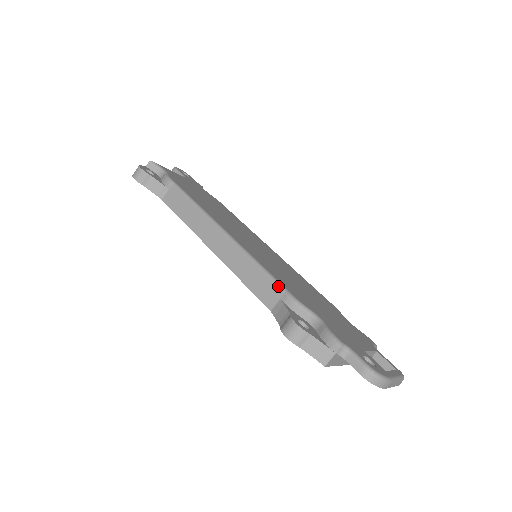
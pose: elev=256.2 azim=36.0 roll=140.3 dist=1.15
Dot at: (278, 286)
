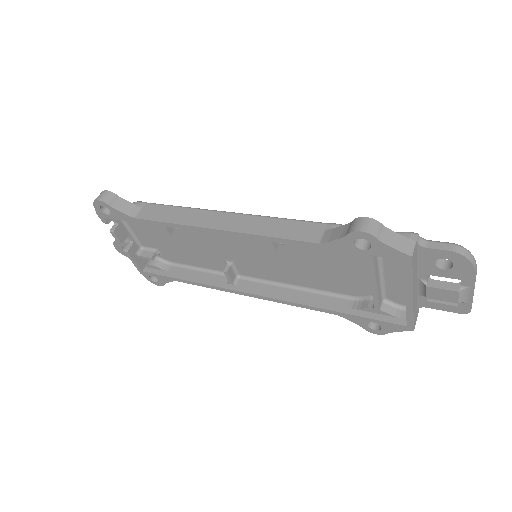
Dot at: (317, 222)
